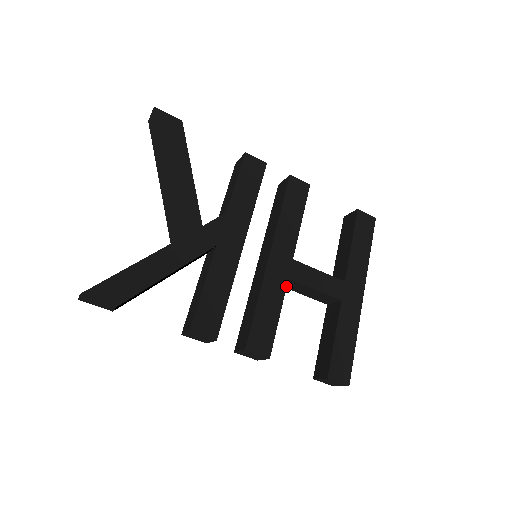
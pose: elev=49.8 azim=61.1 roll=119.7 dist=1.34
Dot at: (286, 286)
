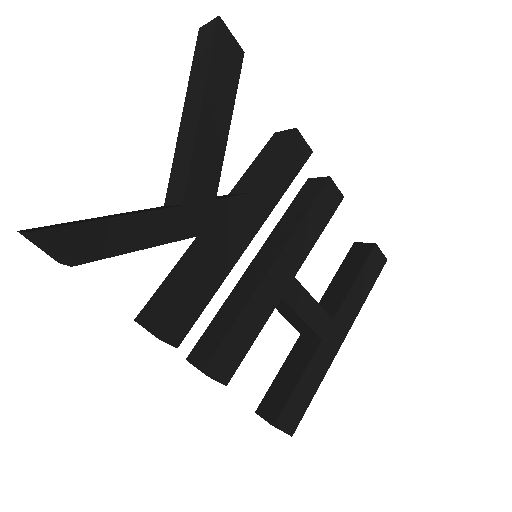
Dot at: occluded
